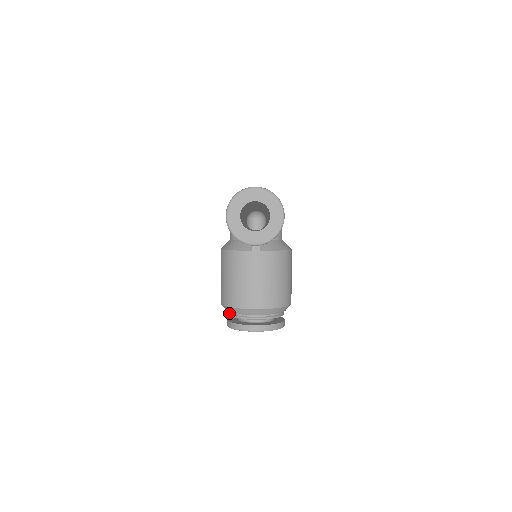
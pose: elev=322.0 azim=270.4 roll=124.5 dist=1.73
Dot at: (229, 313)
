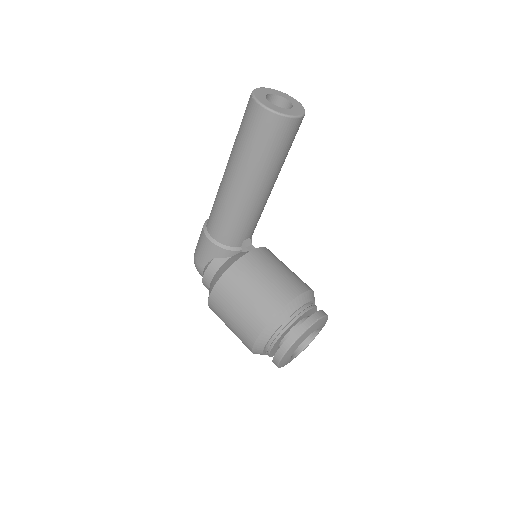
Dot at: (275, 338)
